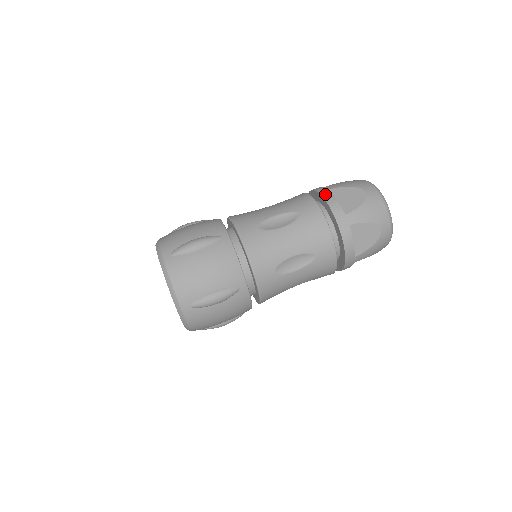
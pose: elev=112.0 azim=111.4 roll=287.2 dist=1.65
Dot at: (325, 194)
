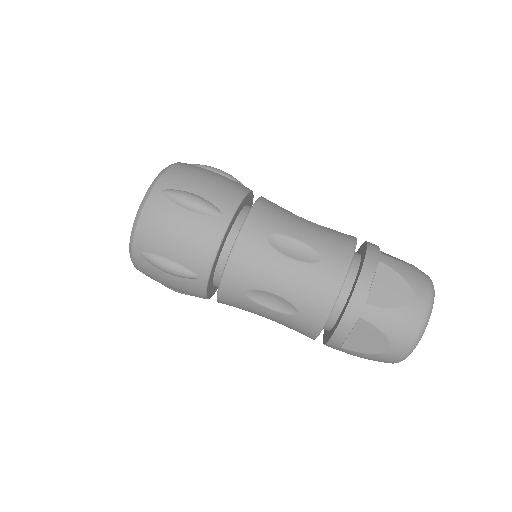
Dot at: occluded
